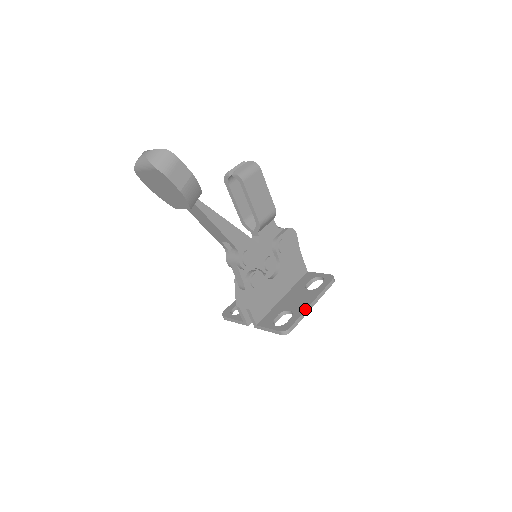
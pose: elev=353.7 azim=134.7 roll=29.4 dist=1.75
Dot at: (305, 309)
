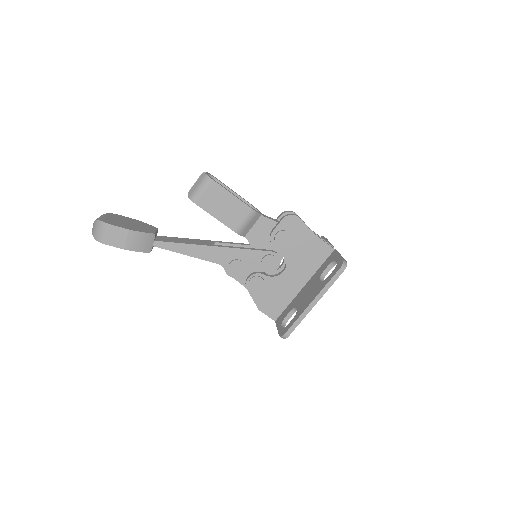
Dot at: (303, 310)
